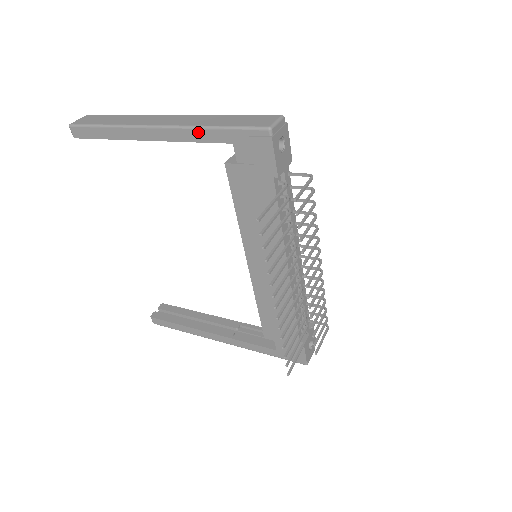
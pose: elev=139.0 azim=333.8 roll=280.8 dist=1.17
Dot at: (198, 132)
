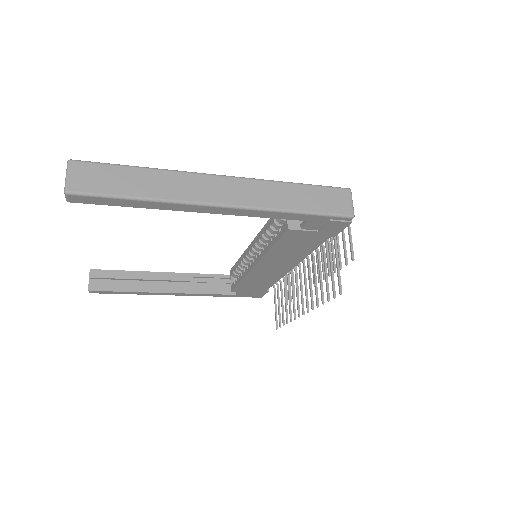
Dot at: (276, 214)
